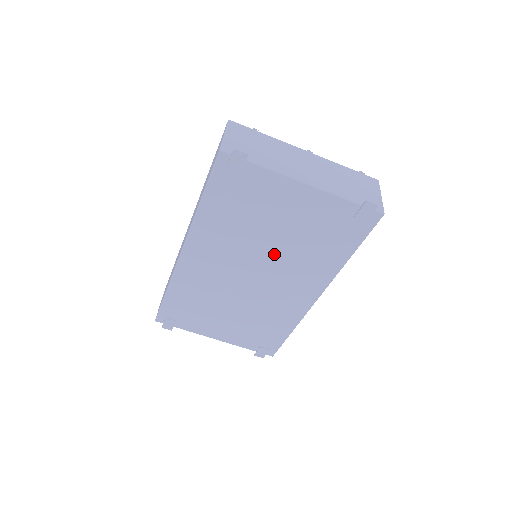
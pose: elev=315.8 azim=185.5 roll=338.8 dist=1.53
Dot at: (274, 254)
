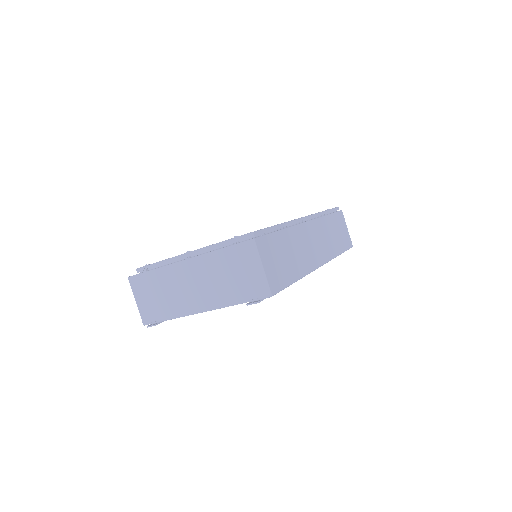
Dot at: occluded
